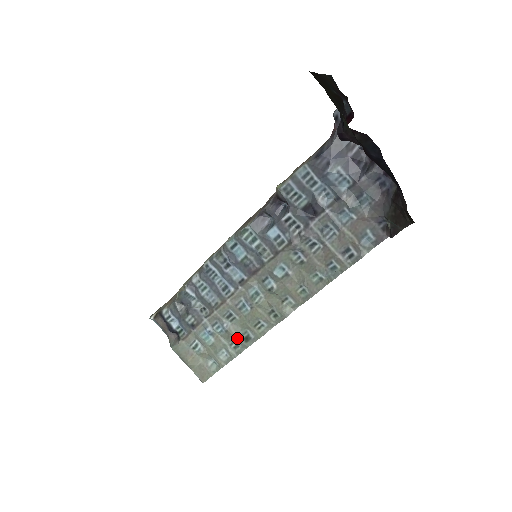
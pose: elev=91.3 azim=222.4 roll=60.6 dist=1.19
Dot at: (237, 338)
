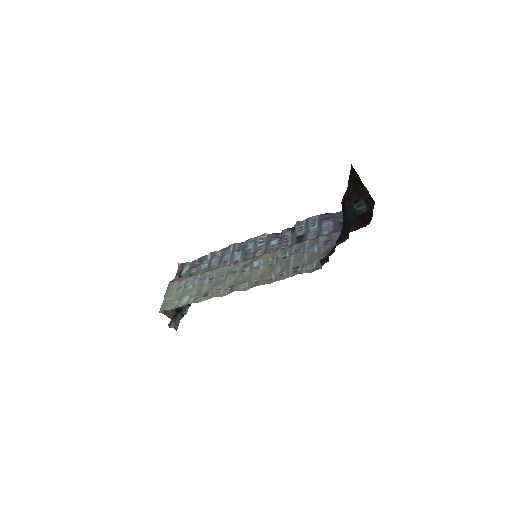
Dot at: (202, 292)
